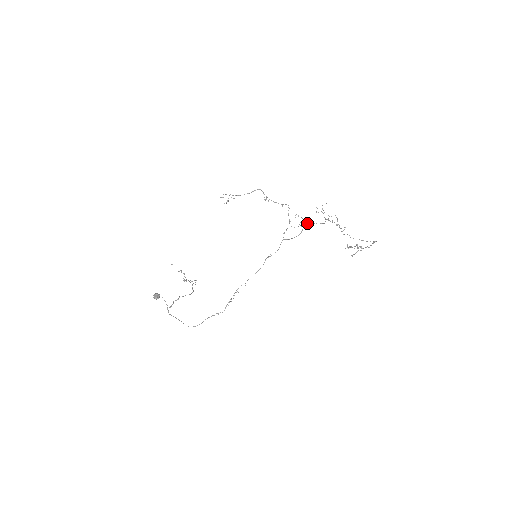
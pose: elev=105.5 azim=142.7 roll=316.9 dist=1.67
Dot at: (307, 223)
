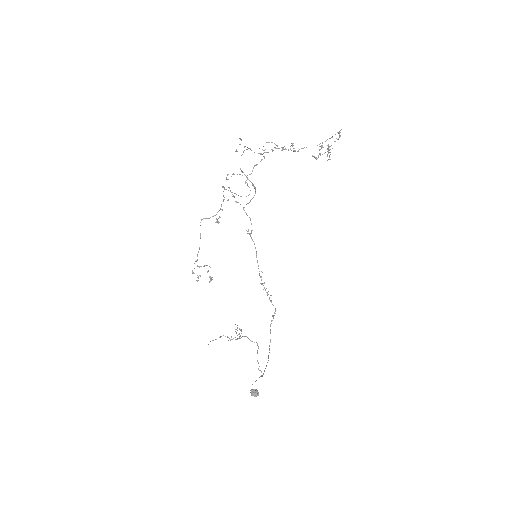
Dot at: occluded
